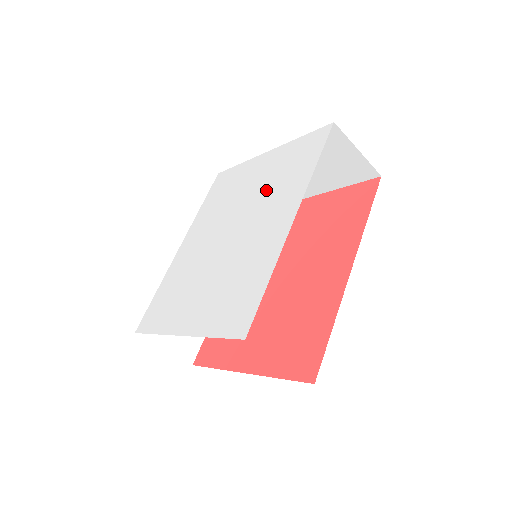
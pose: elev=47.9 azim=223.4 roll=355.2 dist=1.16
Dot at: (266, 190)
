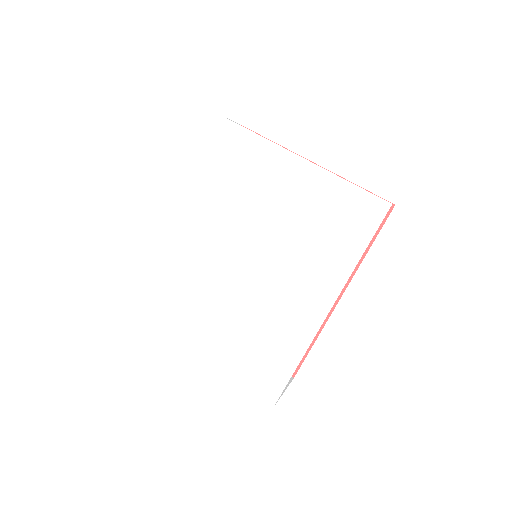
Dot at: (294, 235)
